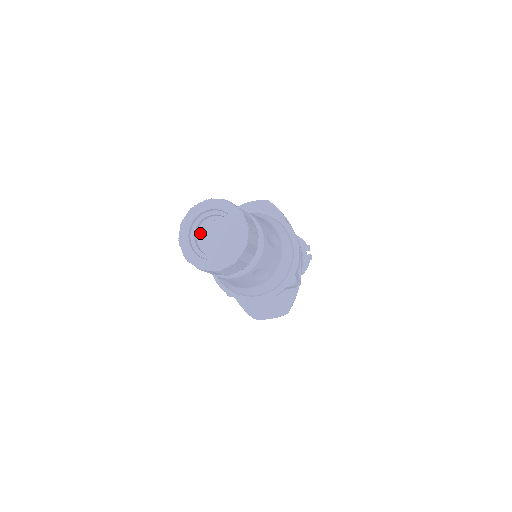
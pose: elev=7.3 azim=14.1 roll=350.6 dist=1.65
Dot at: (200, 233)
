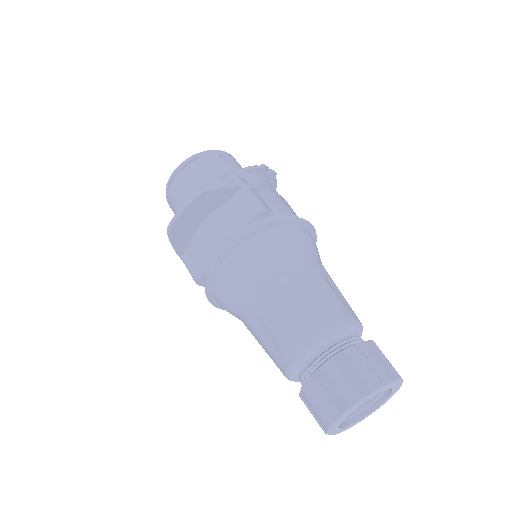
Dot at: occluded
